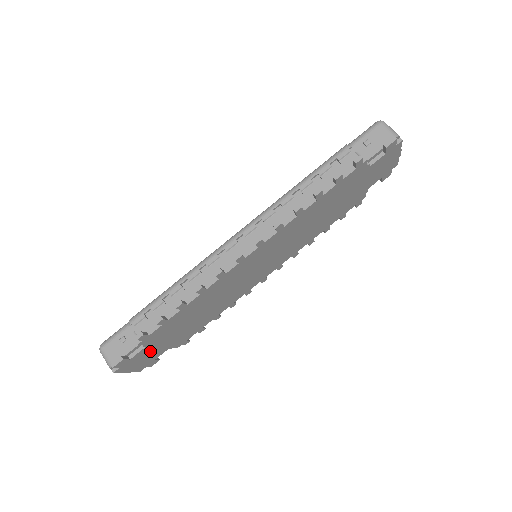
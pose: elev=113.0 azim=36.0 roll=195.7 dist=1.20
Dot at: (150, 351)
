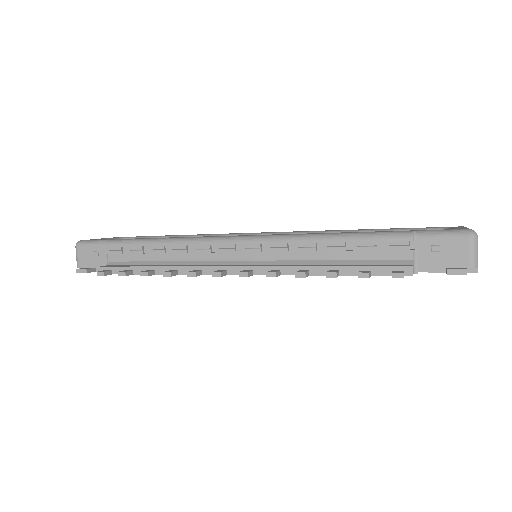
Dot at: occluded
